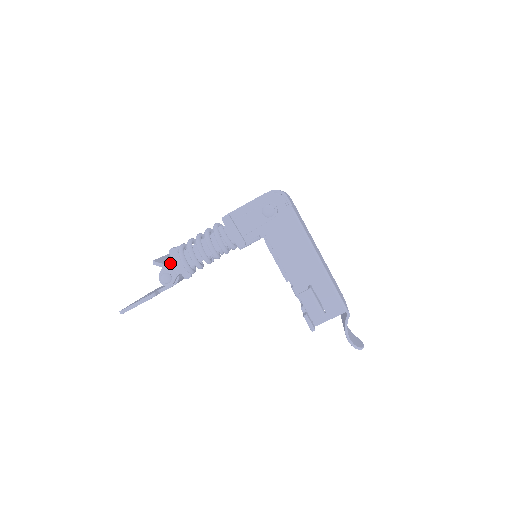
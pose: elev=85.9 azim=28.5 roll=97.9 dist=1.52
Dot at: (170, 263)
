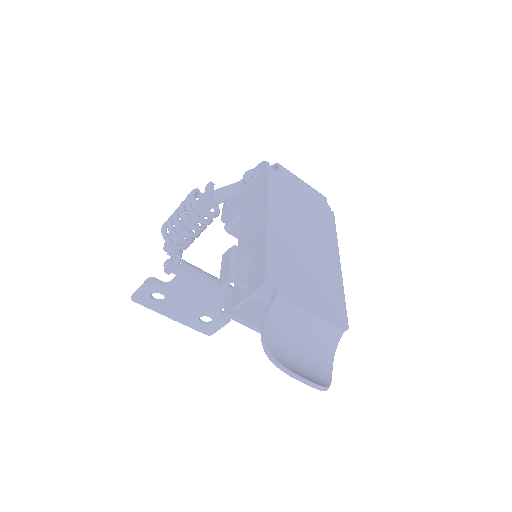
Dot at: occluded
